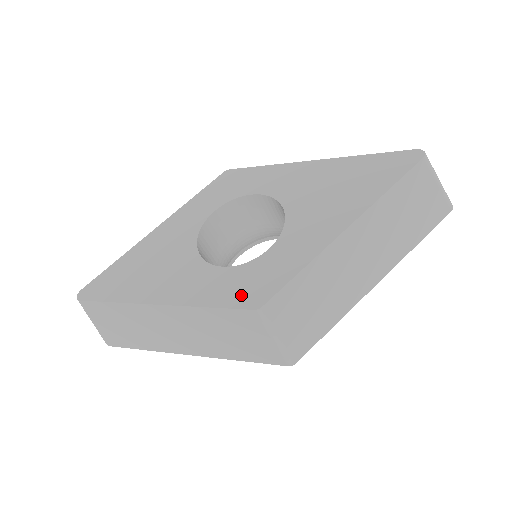
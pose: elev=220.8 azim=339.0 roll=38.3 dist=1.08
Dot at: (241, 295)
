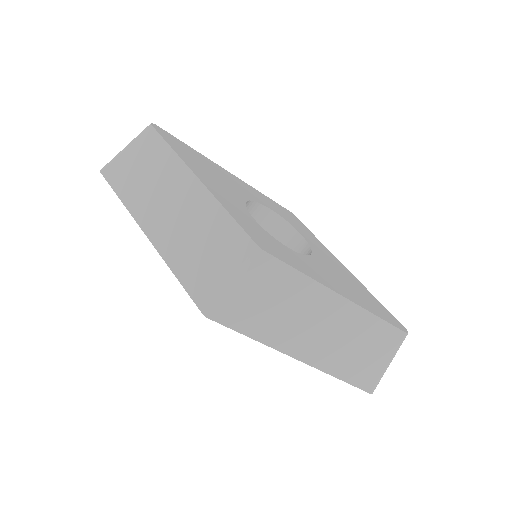
Dot at: (255, 235)
